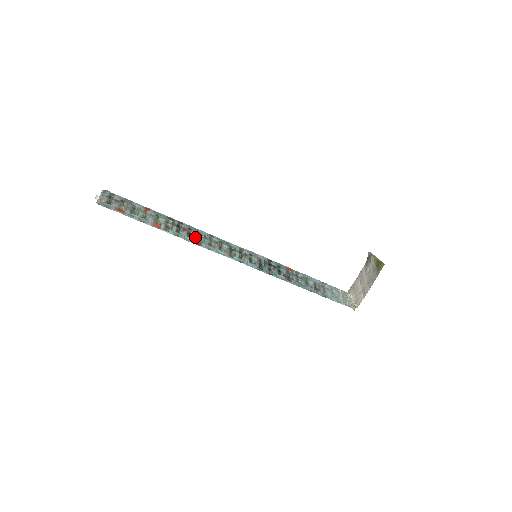
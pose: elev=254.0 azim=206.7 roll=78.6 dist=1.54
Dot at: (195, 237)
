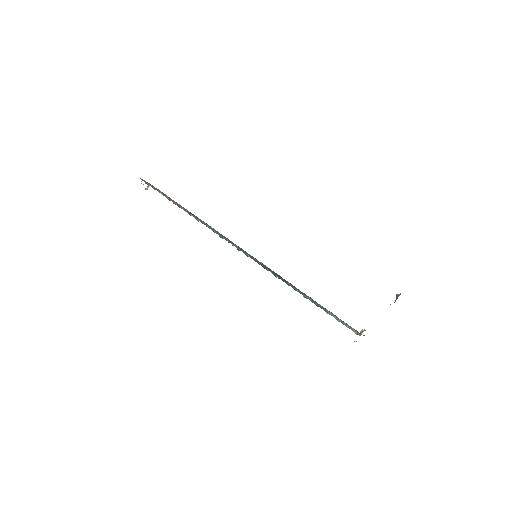
Dot at: (203, 222)
